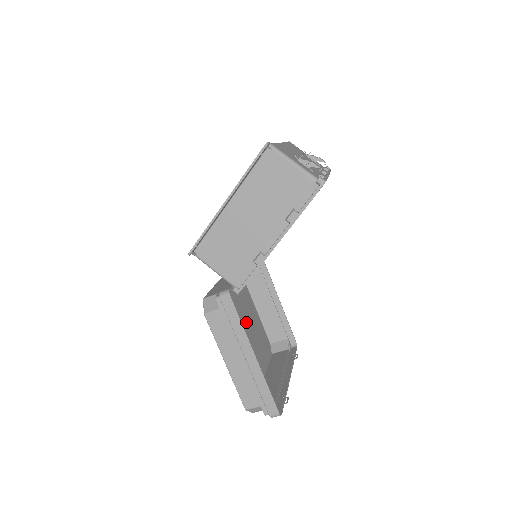
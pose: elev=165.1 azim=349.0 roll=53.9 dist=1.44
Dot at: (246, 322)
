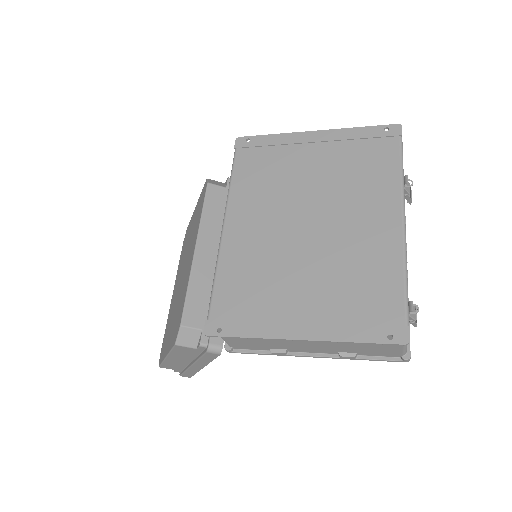
Dot at: occluded
